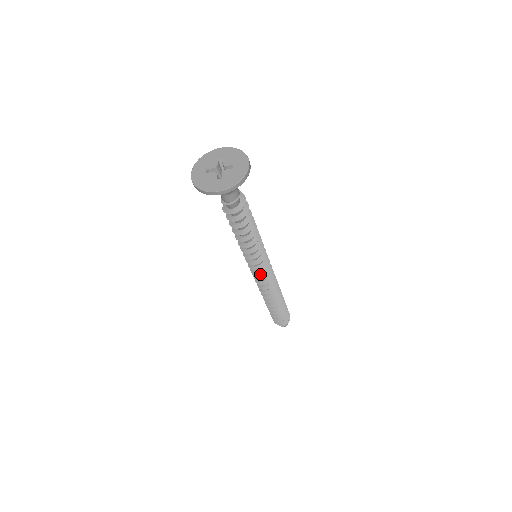
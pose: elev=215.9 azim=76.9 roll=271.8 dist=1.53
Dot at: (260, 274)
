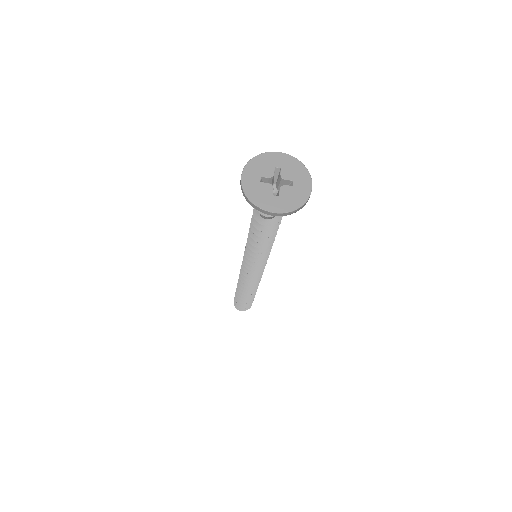
Dot at: (253, 273)
